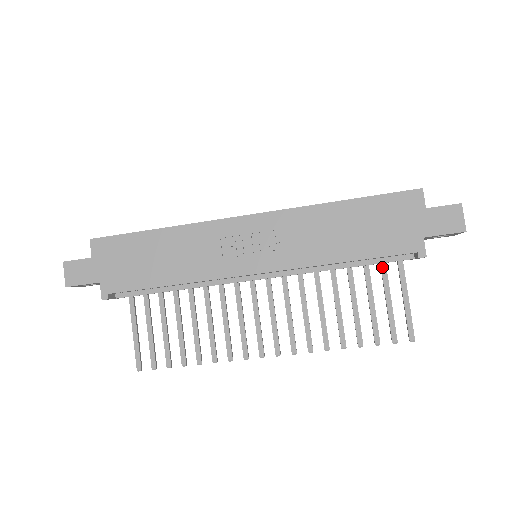
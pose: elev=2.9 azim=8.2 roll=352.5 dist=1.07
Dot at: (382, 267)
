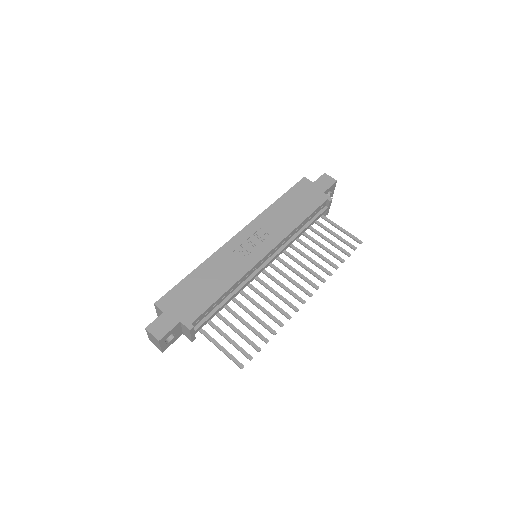
Dot at: (318, 223)
